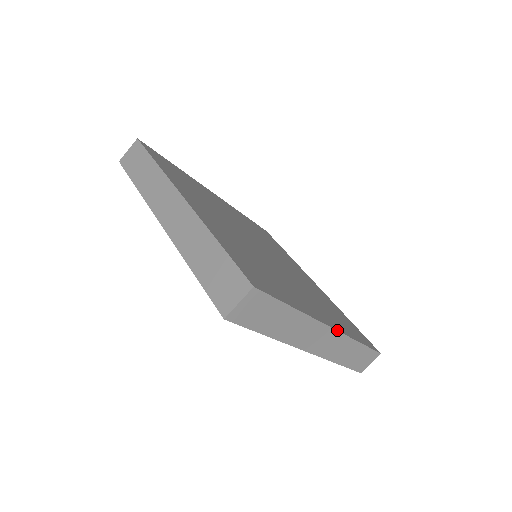
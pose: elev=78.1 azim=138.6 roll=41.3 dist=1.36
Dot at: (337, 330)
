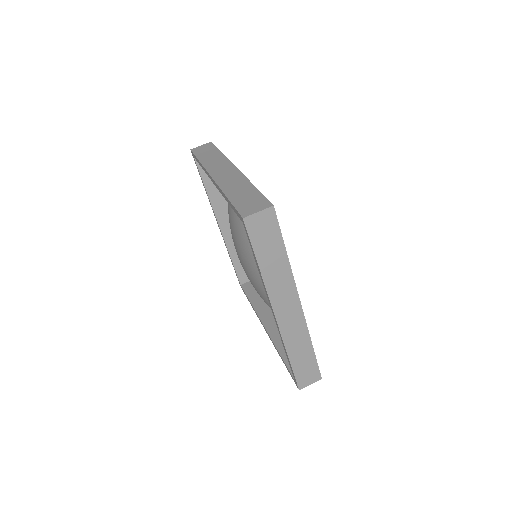
Dot at: (303, 312)
